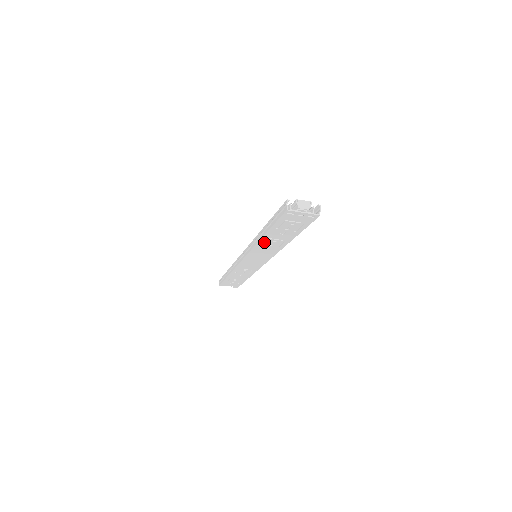
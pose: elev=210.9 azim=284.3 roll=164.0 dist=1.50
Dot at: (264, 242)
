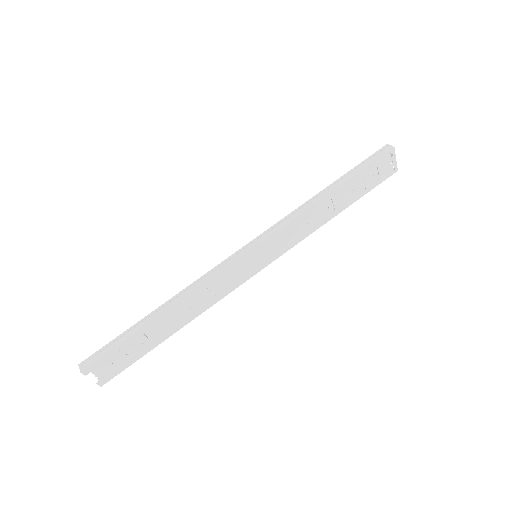
Dot at: (316, 209)
